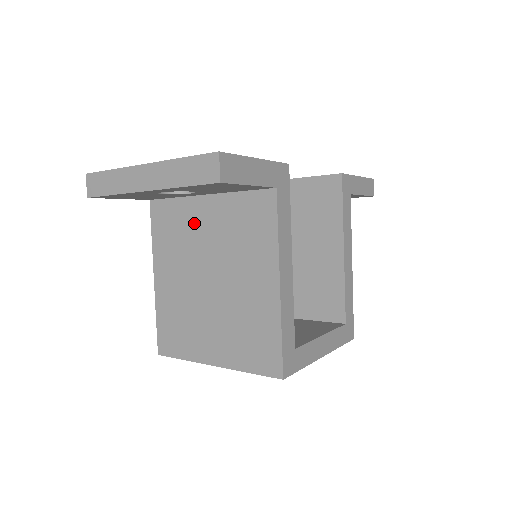
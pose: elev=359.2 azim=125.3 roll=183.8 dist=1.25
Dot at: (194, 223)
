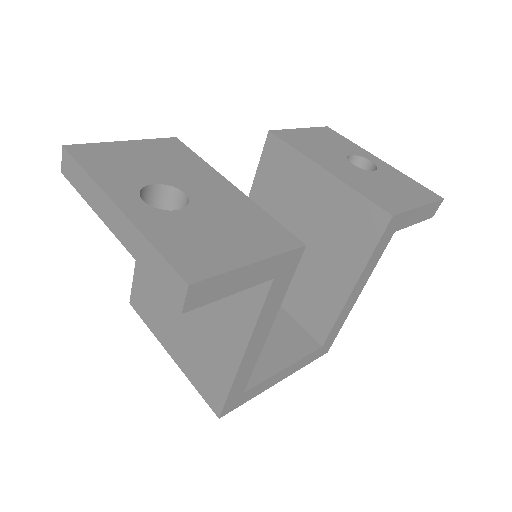
Dot at: occluded
